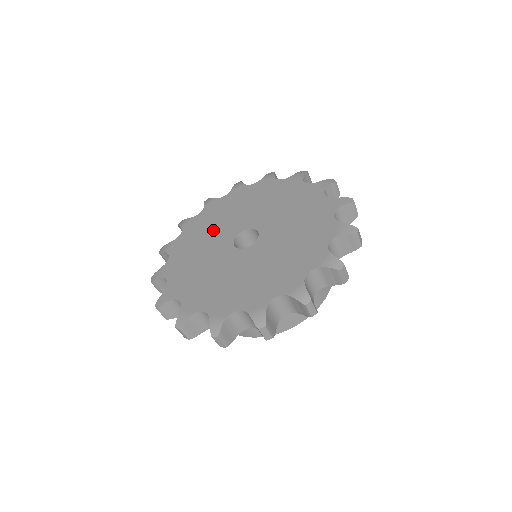
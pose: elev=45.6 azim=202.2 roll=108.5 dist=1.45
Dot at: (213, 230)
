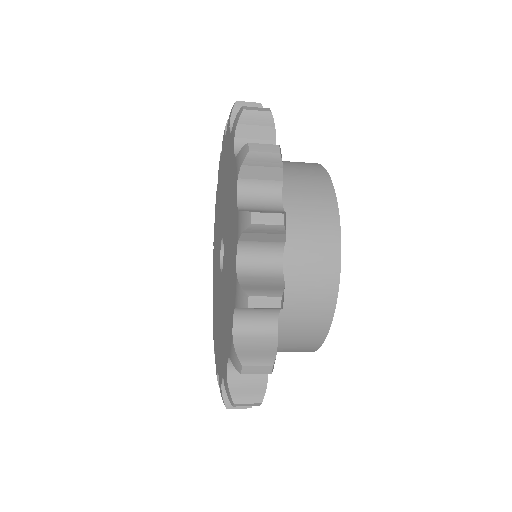
Dot at: (220, 205)
